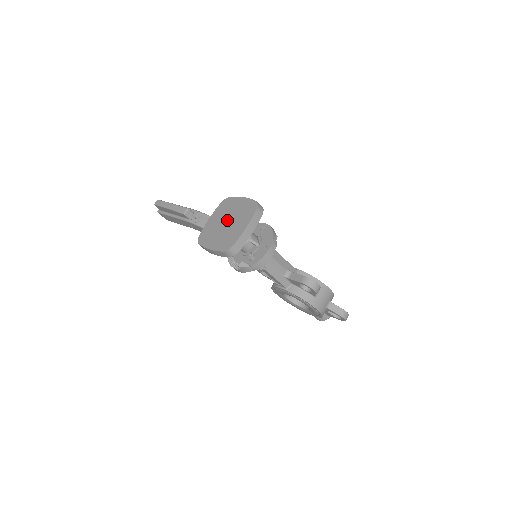
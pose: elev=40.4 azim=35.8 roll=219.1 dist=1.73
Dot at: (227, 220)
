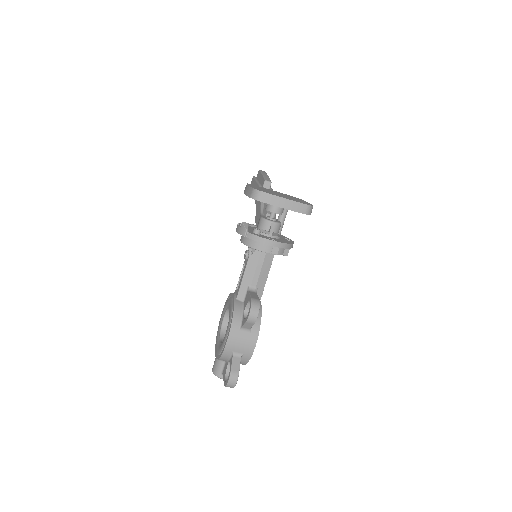
Dot at: occluded
